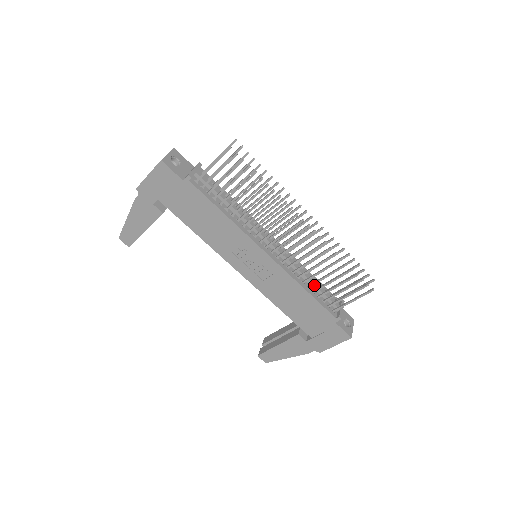
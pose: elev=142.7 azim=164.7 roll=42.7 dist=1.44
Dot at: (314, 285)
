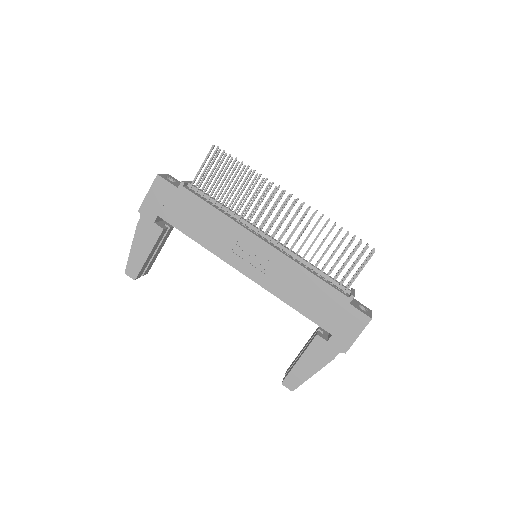
Dot at: (318, 270)
